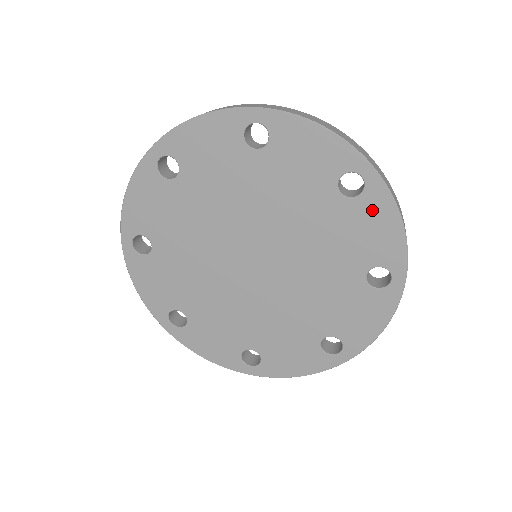
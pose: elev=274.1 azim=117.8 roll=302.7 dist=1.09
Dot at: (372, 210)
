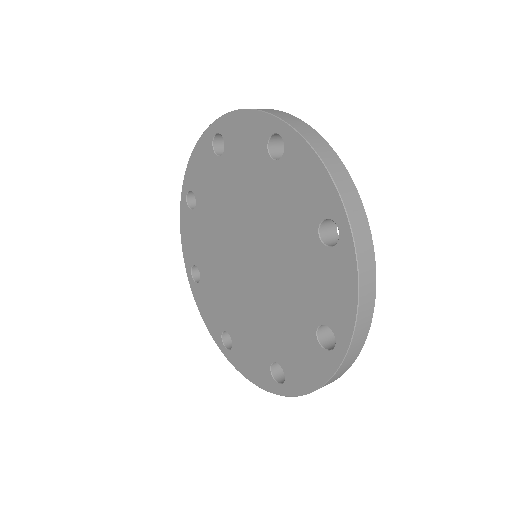
Dot at: (338, 268)
